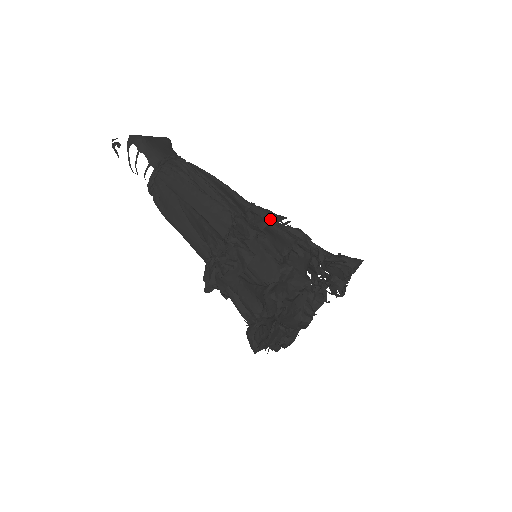
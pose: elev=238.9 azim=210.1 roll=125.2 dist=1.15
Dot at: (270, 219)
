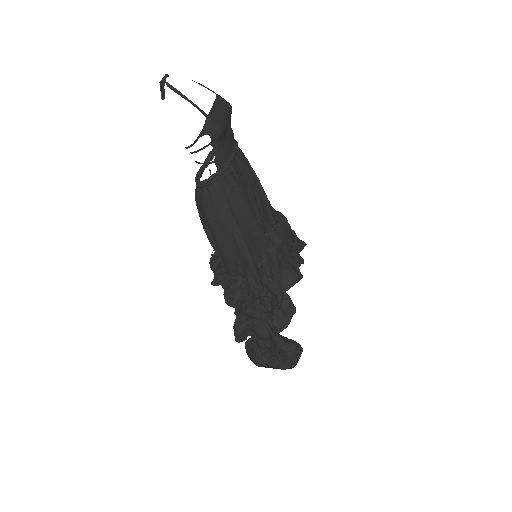
Dot at: (285, 241)
